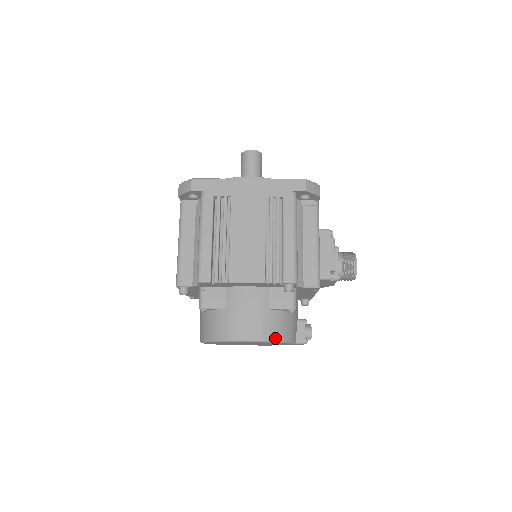
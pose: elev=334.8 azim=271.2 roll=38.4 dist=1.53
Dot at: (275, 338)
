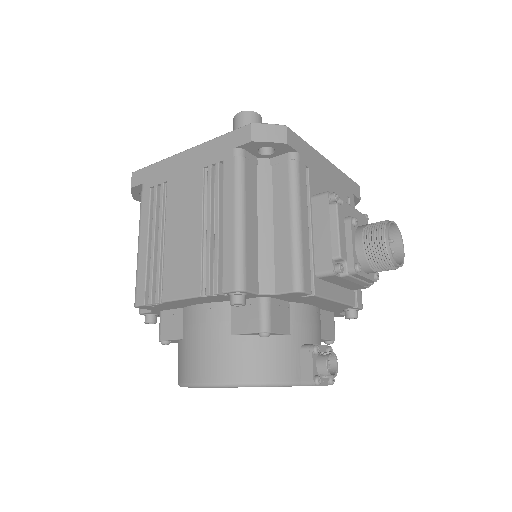
Dot at: (243, 380)
